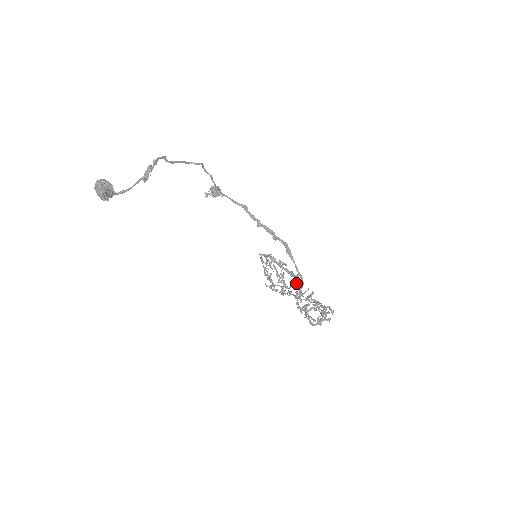
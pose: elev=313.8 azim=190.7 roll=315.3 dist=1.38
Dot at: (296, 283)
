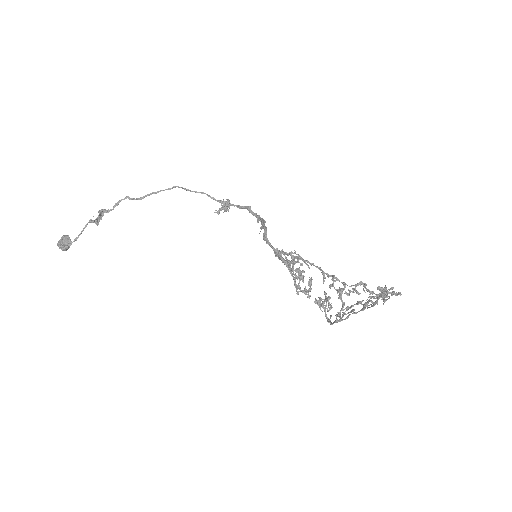
Dot at: occluded
